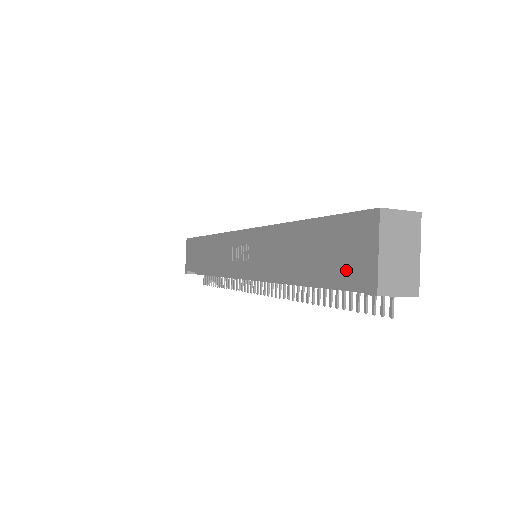
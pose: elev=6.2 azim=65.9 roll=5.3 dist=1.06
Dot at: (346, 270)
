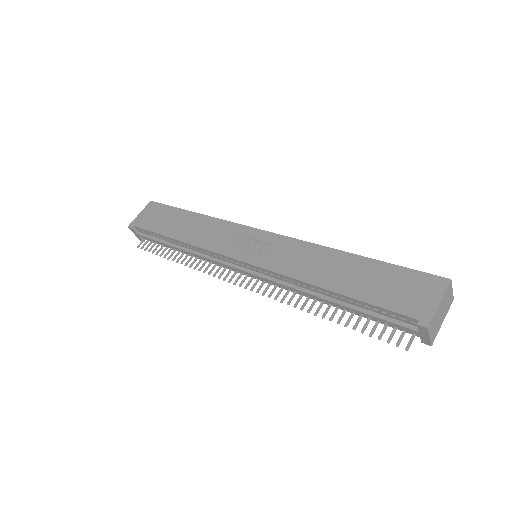
Dot at: (399, 302)
